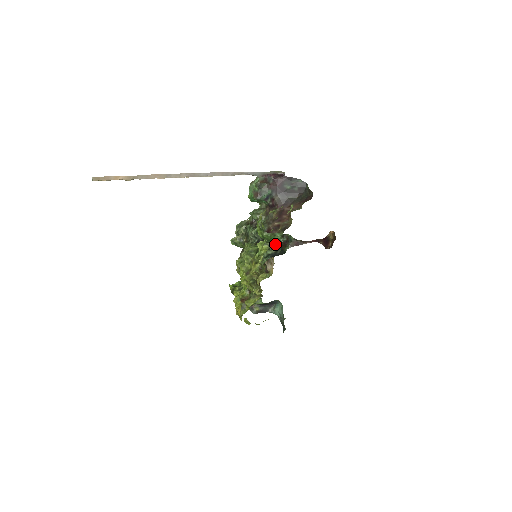
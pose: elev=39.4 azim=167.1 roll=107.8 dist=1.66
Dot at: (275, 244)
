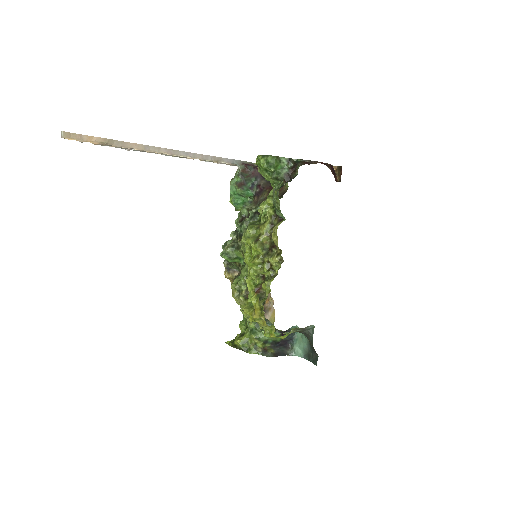
Dot at: (282, 177)
